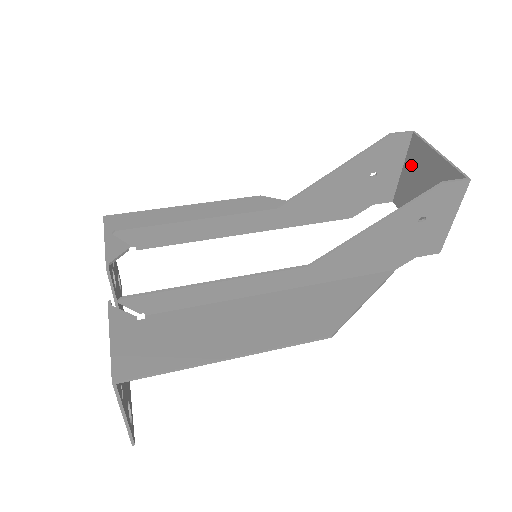
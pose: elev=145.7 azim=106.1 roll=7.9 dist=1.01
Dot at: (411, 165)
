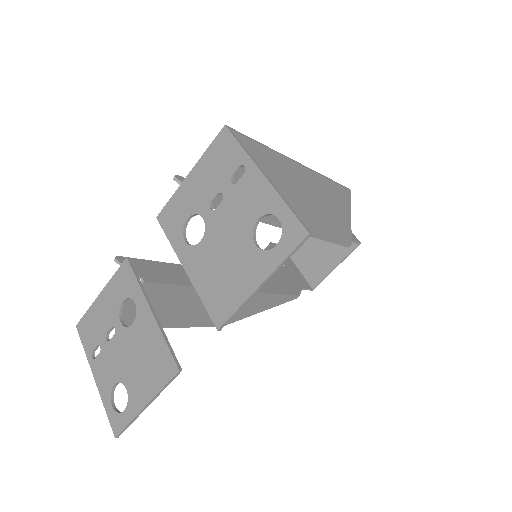
Dot at: (297, 254)
